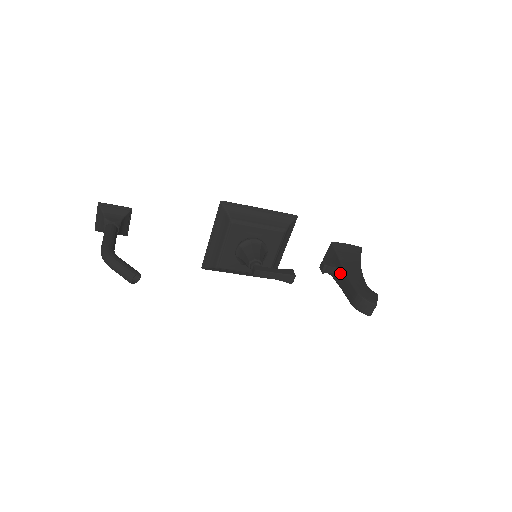
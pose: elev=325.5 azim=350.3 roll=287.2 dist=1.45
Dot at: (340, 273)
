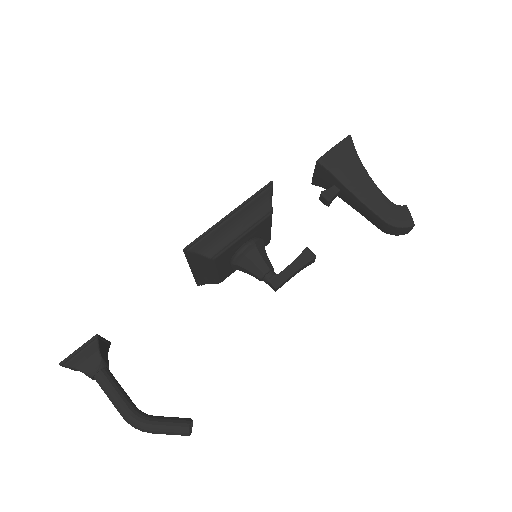
Dot at: (349, 197)
